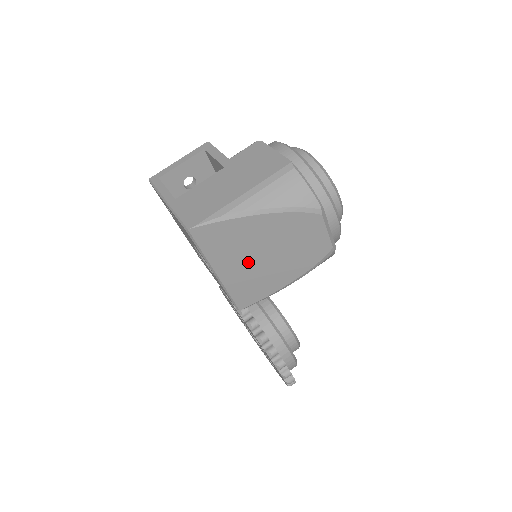
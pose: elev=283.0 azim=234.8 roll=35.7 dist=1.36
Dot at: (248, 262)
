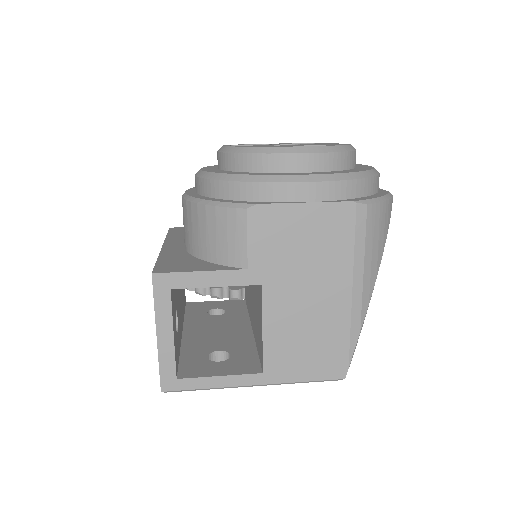
Dot at: occluded
